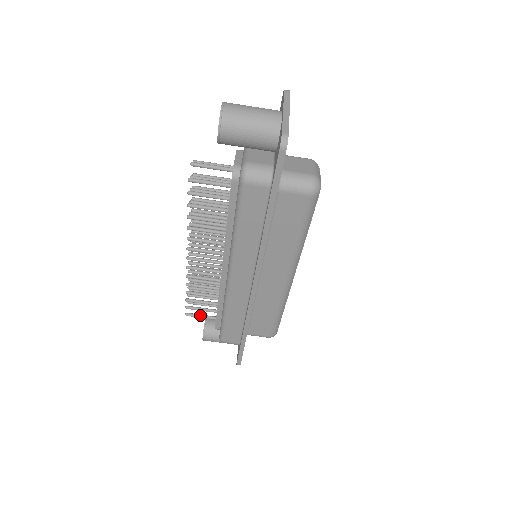
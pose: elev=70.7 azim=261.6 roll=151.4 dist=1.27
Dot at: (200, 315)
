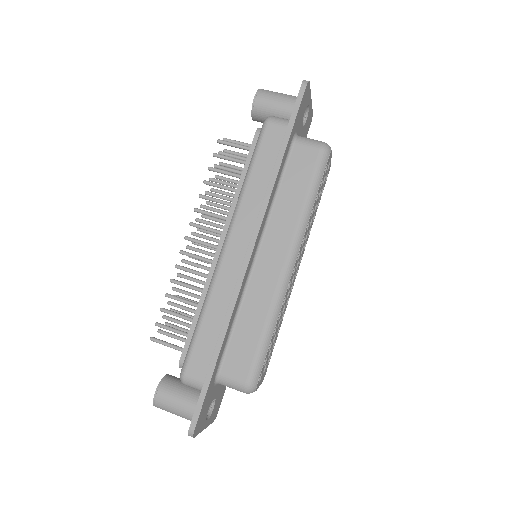
Dot at: occluded
